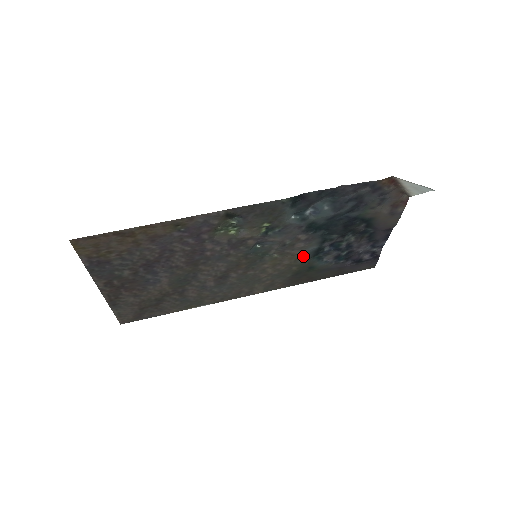
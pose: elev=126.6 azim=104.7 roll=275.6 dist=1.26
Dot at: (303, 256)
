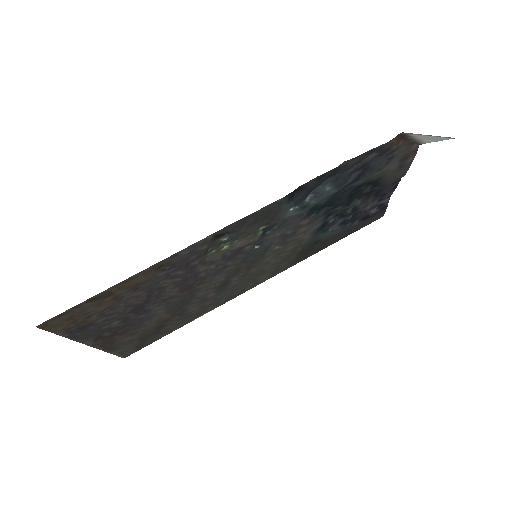
Dot at: (307, 236)
